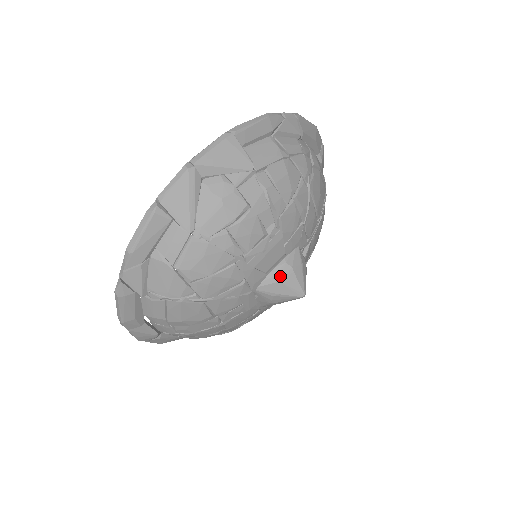
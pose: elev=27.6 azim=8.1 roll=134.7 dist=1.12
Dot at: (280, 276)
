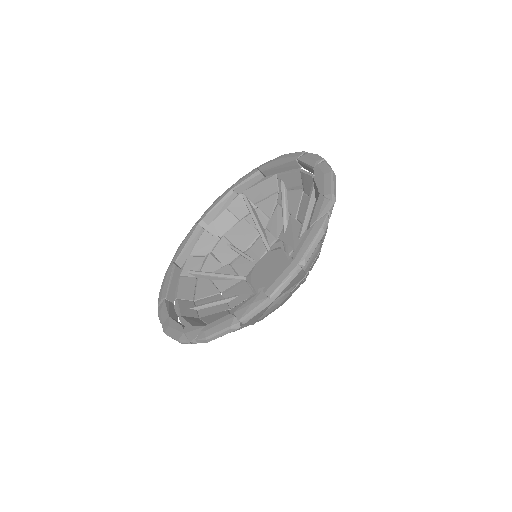
Dot at: occluded
